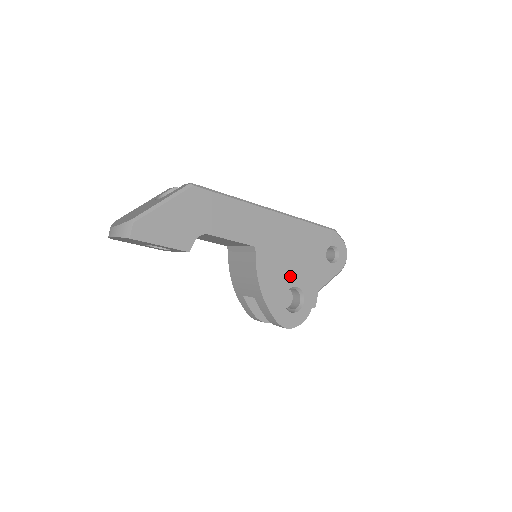
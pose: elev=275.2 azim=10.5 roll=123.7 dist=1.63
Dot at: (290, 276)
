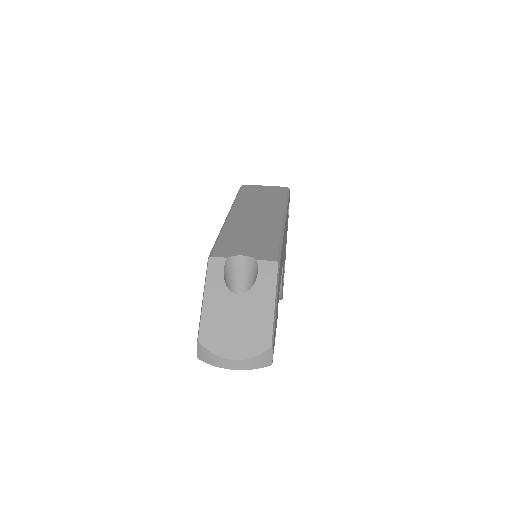
Dot at: occluded
